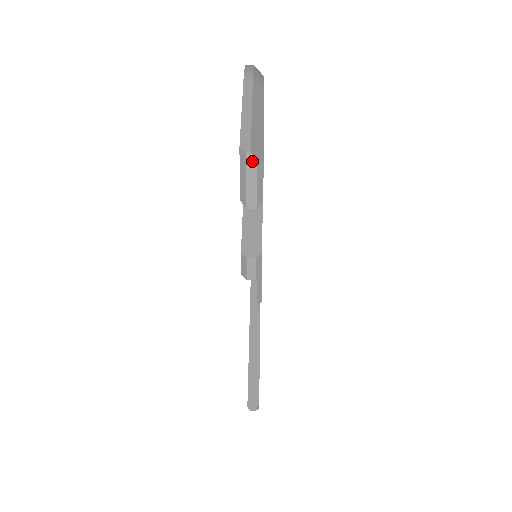
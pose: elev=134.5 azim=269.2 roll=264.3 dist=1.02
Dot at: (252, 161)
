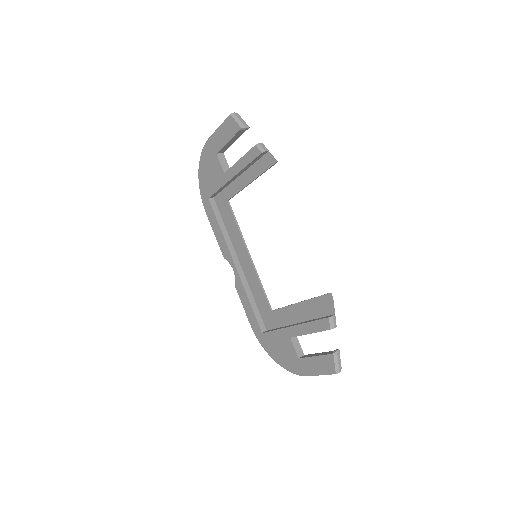
Dot at: (237, 115)
